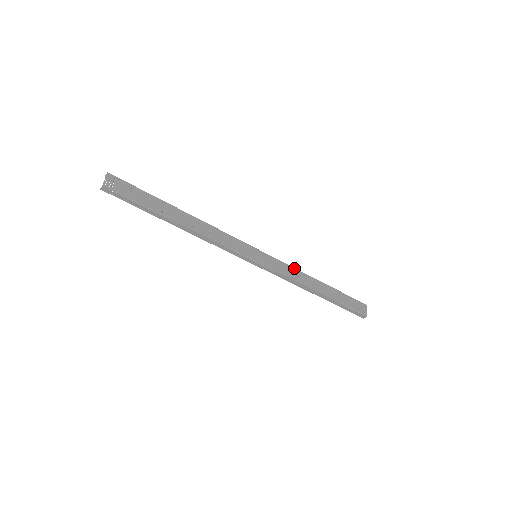
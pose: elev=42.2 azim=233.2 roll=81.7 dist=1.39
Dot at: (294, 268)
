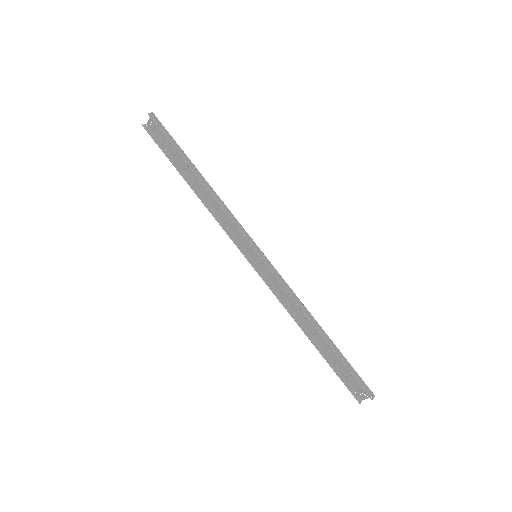
Dot at: (285, 301)
